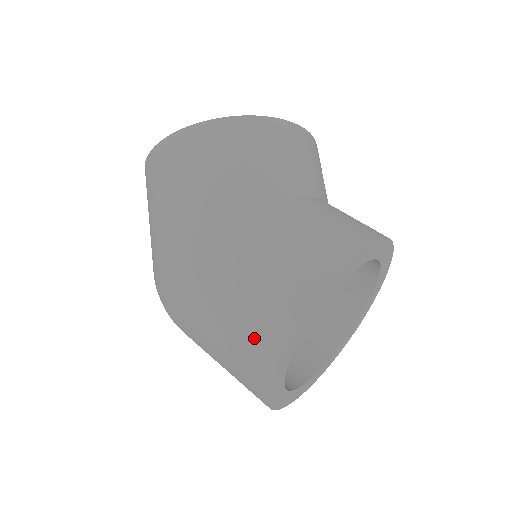
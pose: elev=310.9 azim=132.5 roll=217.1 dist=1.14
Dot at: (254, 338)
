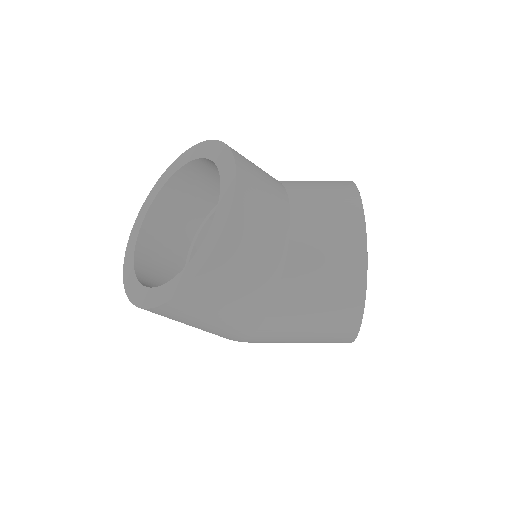
Dot at: occluded
